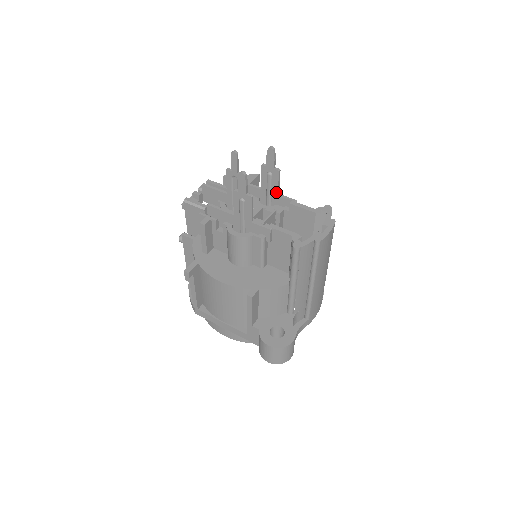
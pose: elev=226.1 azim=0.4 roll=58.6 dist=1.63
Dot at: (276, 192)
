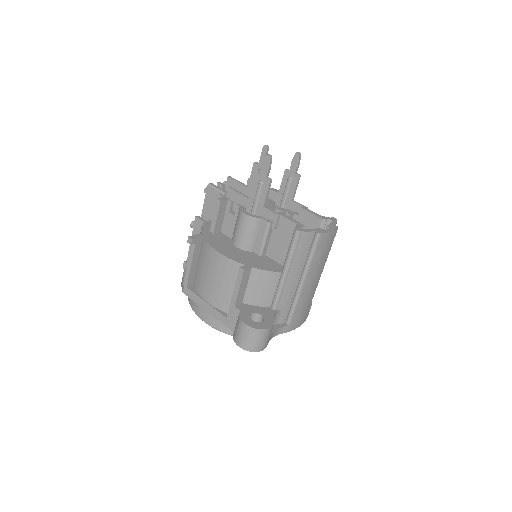
Dot at: (291, 197)
